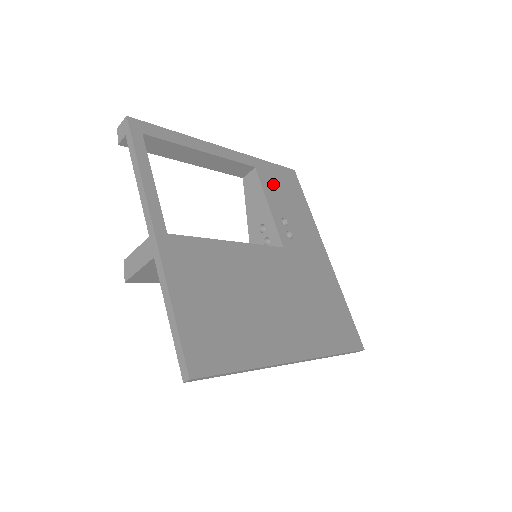
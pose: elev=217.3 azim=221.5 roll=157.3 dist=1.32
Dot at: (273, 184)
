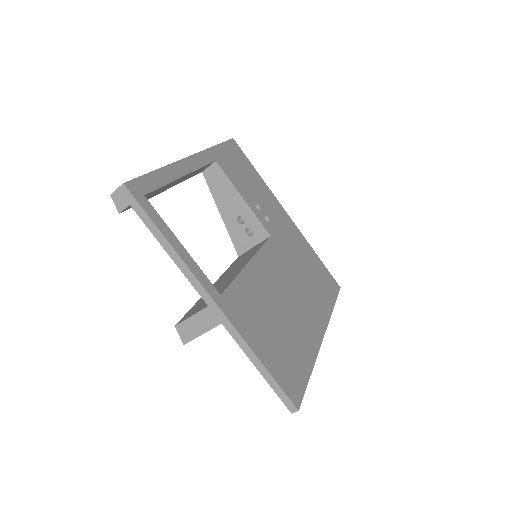
Dot at: (233, 170)
